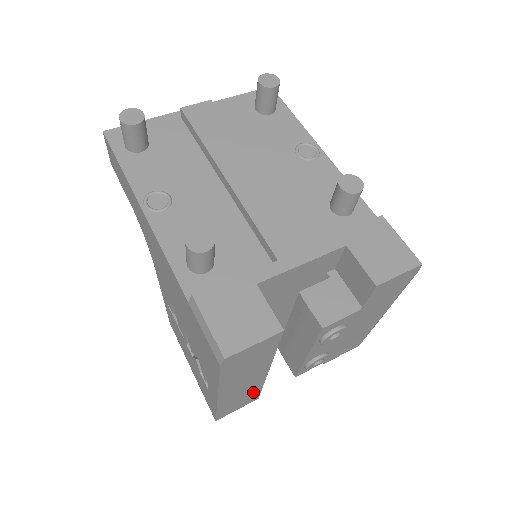
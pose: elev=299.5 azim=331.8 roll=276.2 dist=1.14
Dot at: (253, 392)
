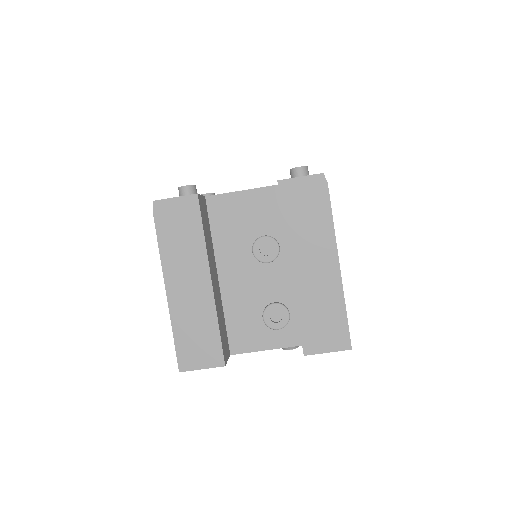
Dot at: (210, 330)
